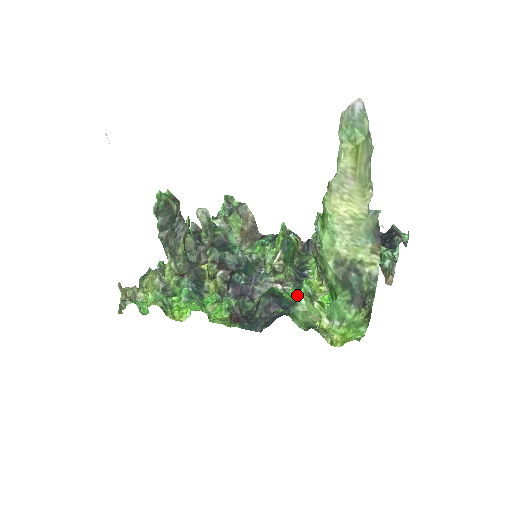
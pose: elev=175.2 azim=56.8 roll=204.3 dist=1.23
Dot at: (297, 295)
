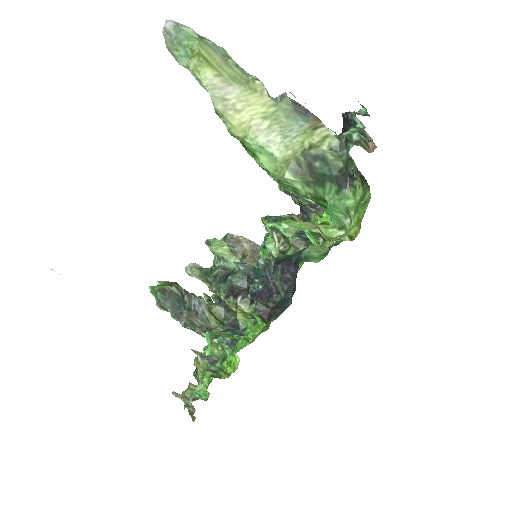
Dot at: (272, 225)
